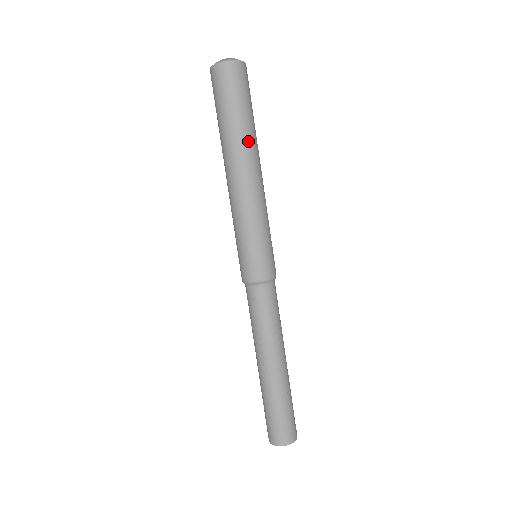
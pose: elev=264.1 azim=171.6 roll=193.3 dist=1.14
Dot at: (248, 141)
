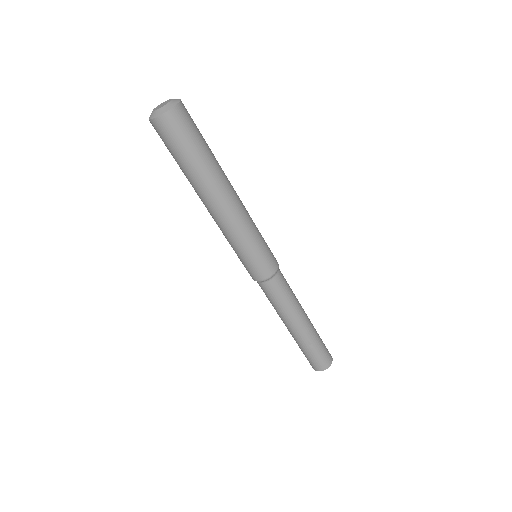
Dot at: (201, 184)
